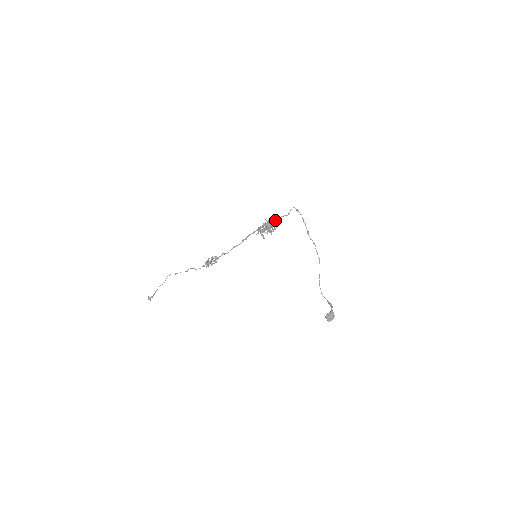
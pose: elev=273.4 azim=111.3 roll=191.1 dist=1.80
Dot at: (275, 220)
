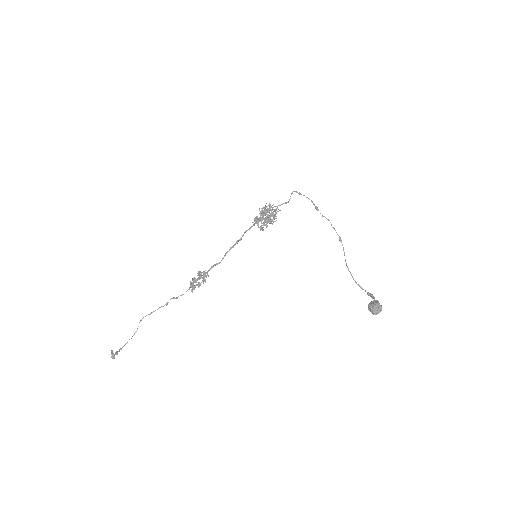
Dot at: (274, 206)
